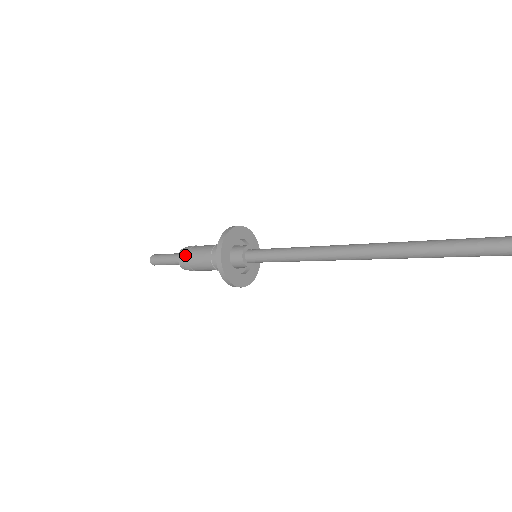
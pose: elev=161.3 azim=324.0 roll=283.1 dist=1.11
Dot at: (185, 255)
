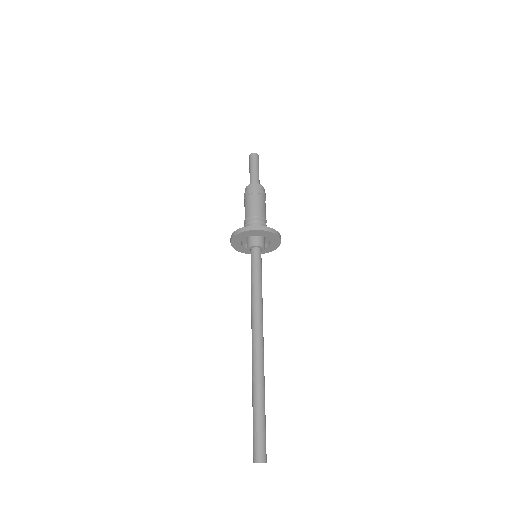
Dot at: (245, 194)
